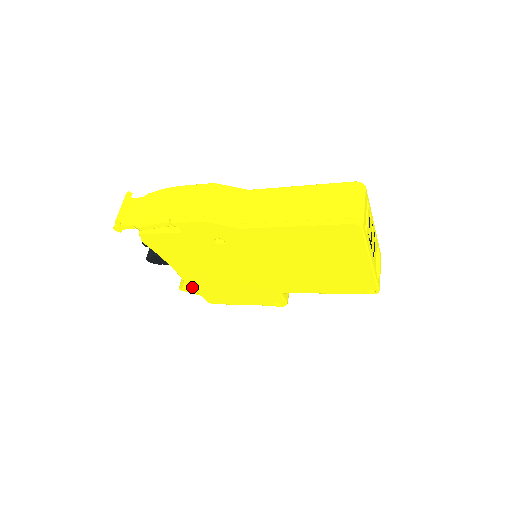
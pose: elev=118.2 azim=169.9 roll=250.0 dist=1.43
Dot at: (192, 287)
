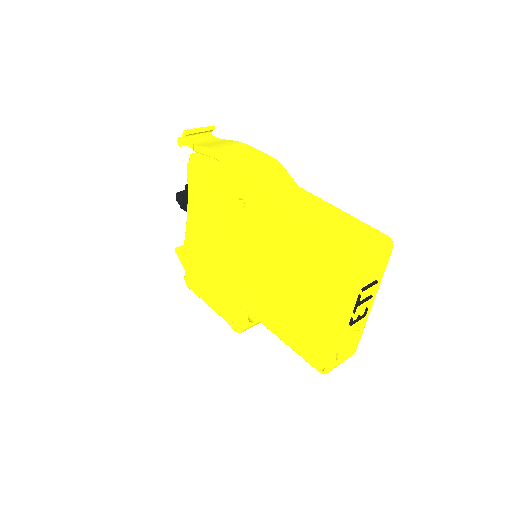
Dot at: (186, 250)
